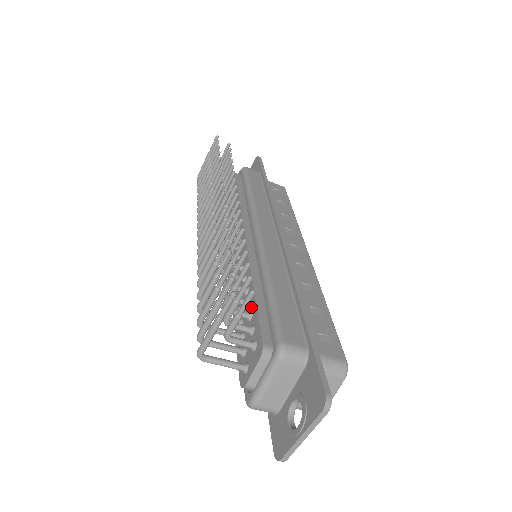
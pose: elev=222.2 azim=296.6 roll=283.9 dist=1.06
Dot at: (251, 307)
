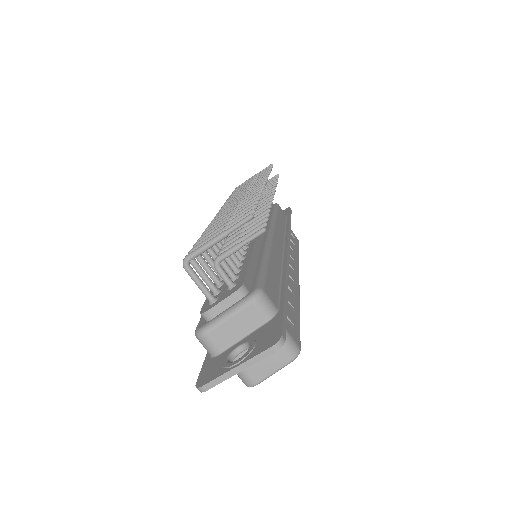
Dot at: (242, 266)
